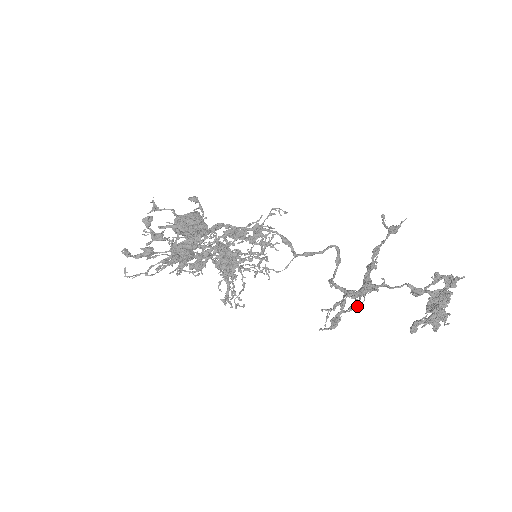
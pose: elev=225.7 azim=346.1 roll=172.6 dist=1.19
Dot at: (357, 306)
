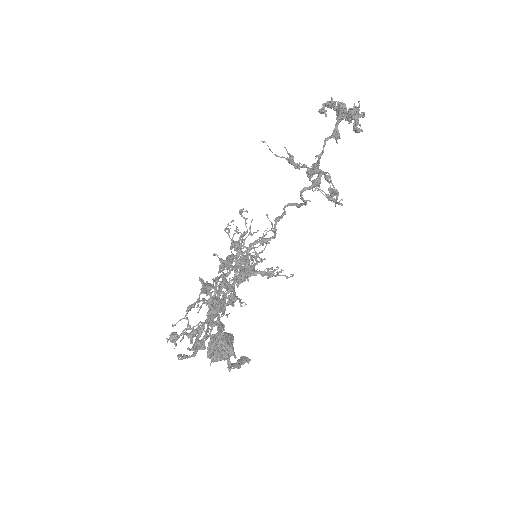
Dot at: (330, 178)
